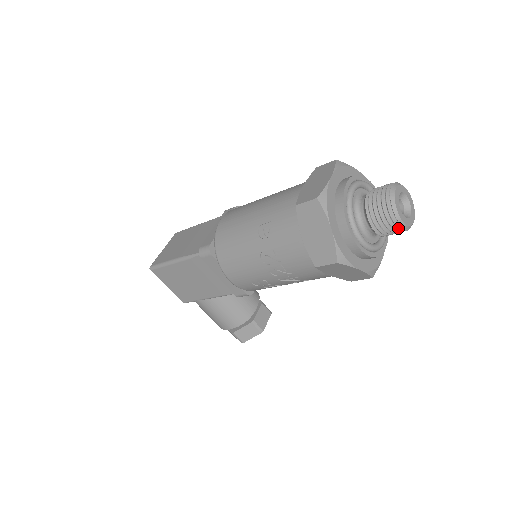
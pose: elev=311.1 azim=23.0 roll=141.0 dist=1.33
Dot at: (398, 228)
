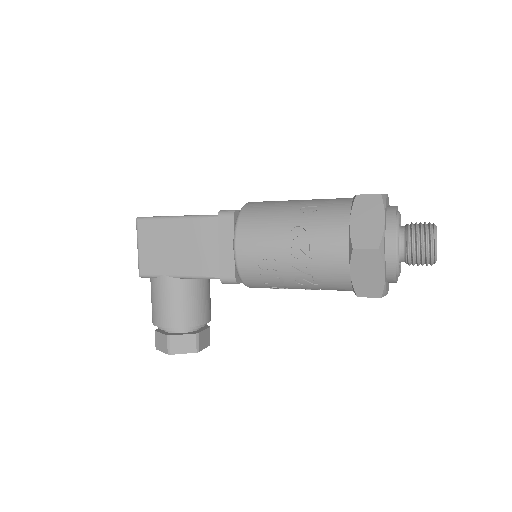
Dot at: (431, 253)
